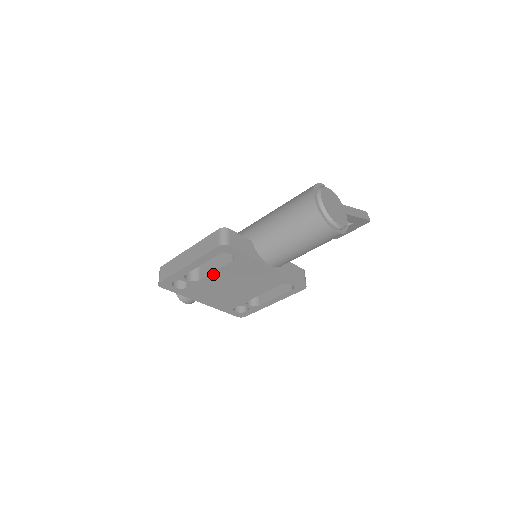
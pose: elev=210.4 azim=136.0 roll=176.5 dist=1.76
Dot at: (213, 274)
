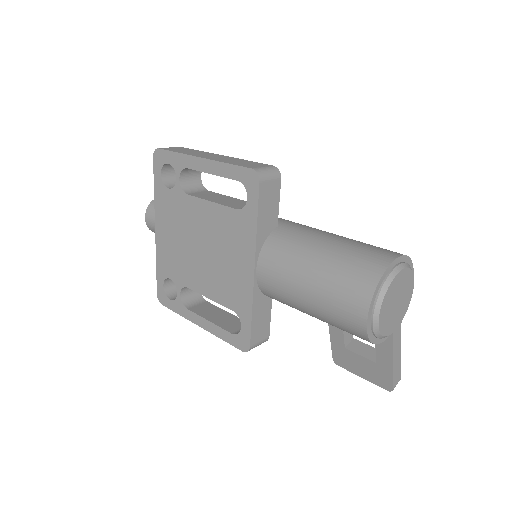
Dot at: (204, 203)
